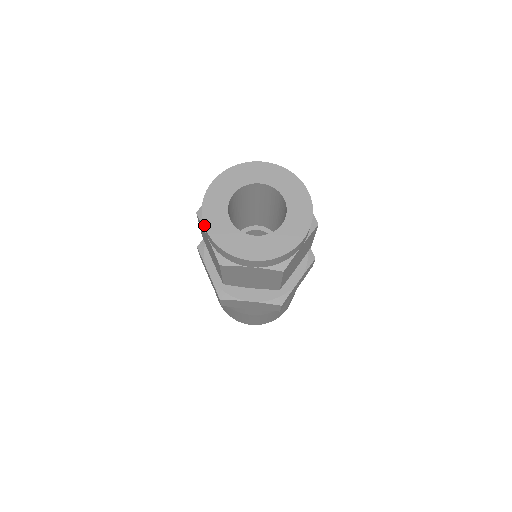
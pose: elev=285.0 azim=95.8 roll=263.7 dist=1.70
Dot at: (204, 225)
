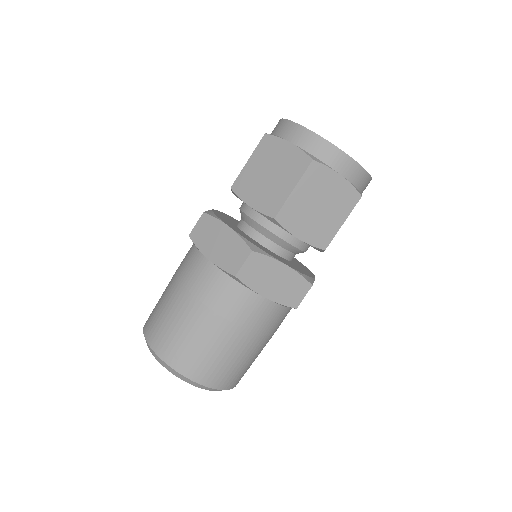
Dot at: occluded
